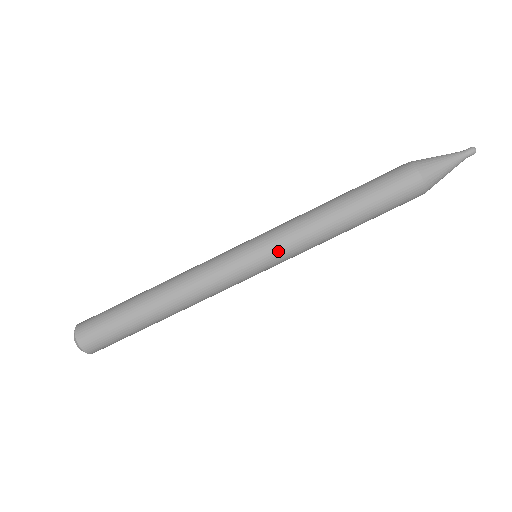
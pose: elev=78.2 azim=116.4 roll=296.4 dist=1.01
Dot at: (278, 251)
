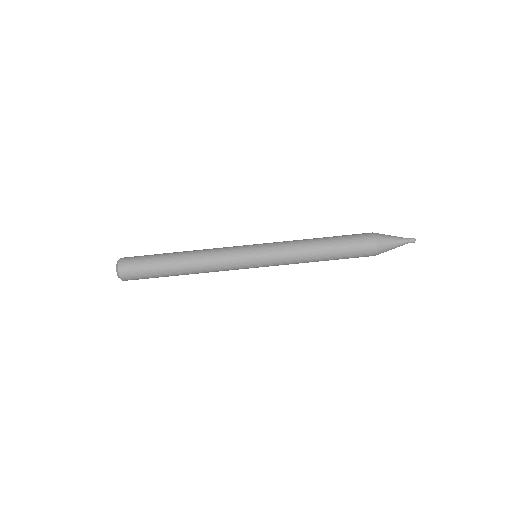
Dot at: (272, 263)
